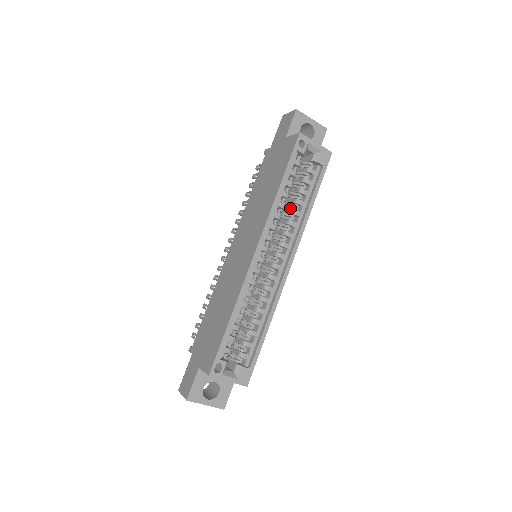
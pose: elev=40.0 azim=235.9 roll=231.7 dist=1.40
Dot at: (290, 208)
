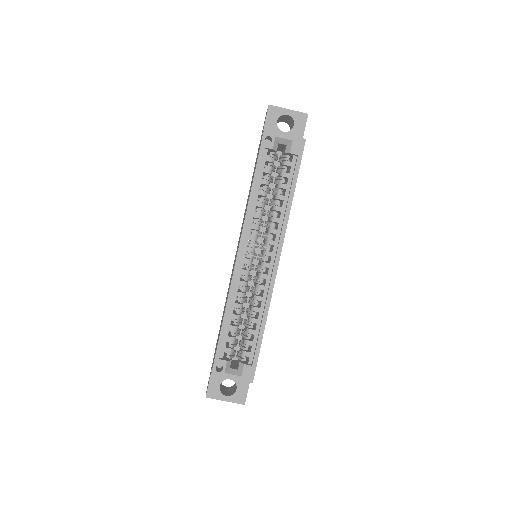
Dot at: occluded
